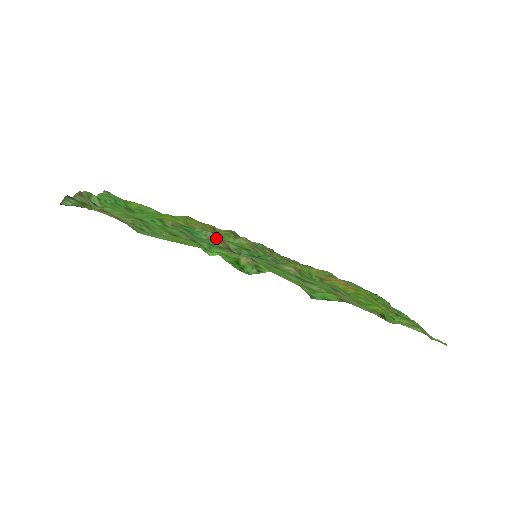
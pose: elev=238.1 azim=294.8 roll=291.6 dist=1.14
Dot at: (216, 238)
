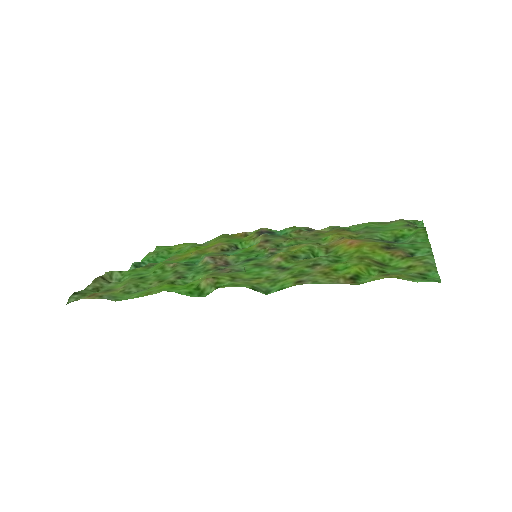
Dot at: (210, 260)
